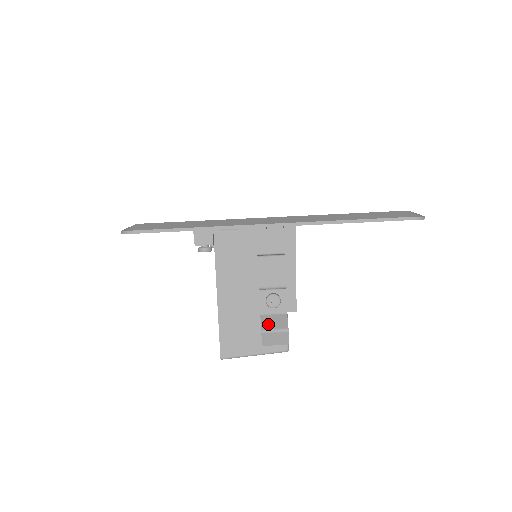
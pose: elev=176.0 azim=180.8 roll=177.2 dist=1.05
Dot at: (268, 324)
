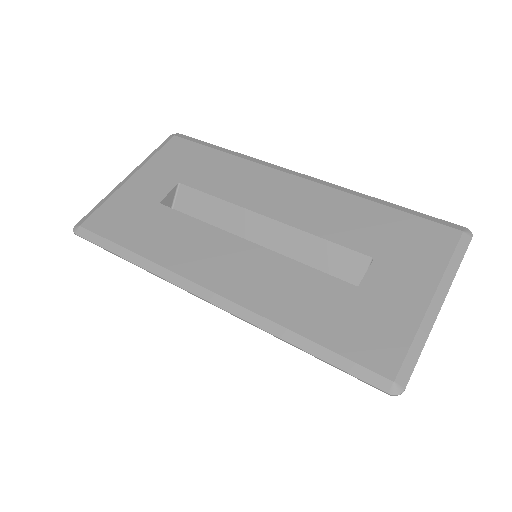
Dot at: occluded
